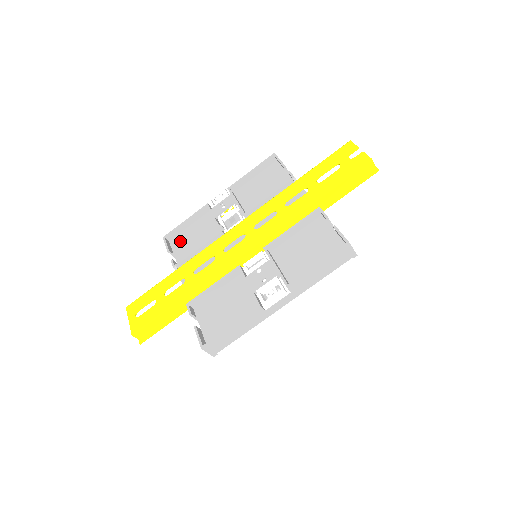
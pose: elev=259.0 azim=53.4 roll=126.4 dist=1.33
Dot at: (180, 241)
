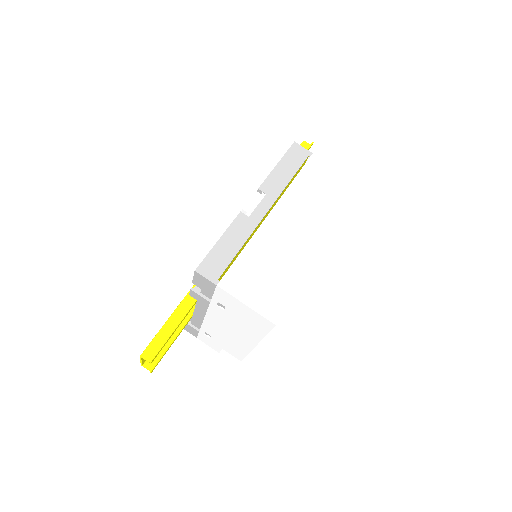
Dot at: occluded
